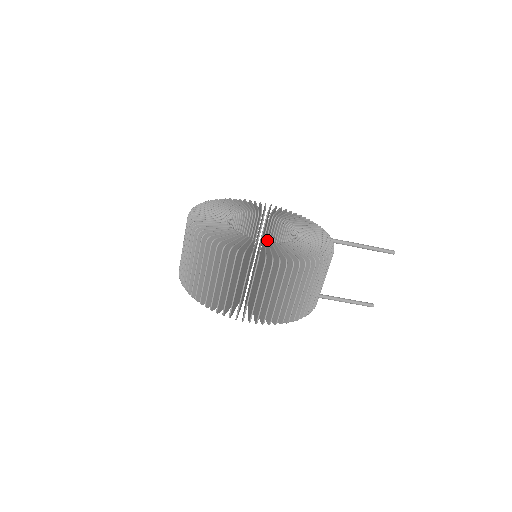
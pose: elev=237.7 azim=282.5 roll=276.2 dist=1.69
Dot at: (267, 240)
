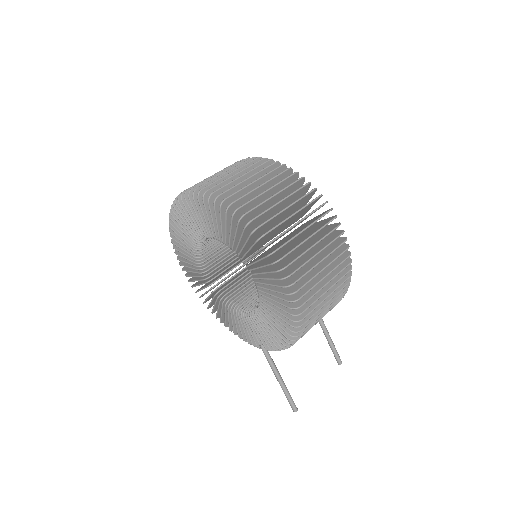
Dot at: (243, 265)
